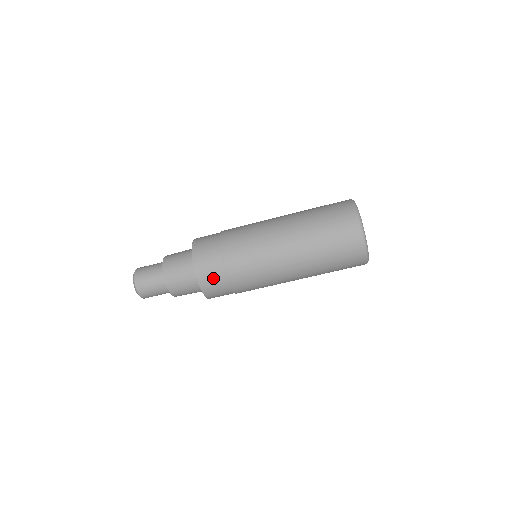
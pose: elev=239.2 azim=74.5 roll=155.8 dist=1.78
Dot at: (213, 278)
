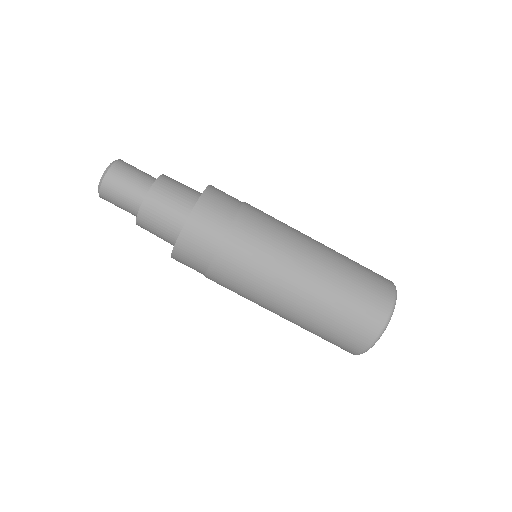
Dot at: (218, 210)
